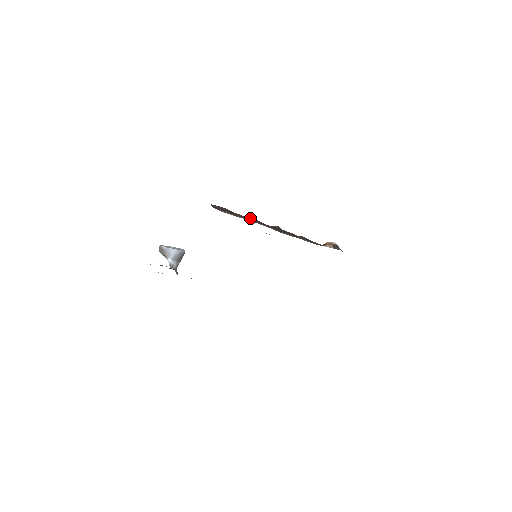
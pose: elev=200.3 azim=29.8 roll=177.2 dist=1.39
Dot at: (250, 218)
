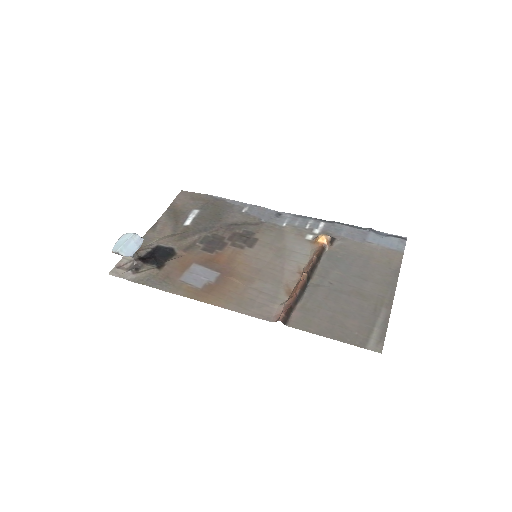
Dot at: (296, 292)
